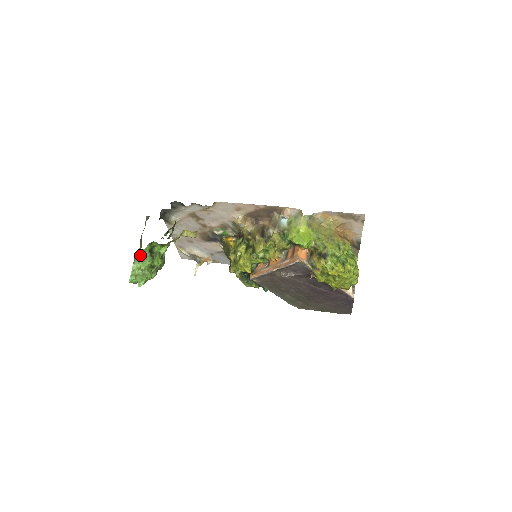
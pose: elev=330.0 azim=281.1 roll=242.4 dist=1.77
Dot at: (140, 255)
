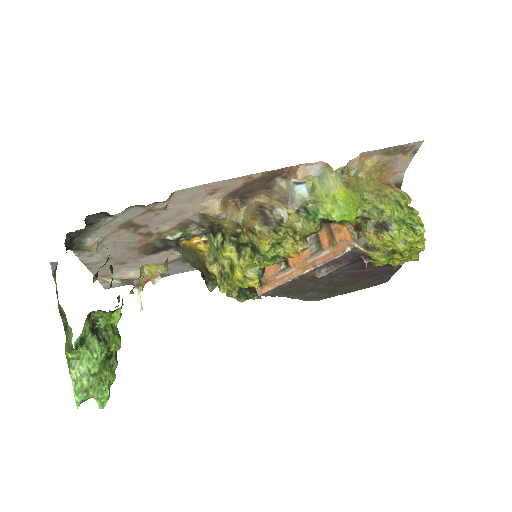
Dot at: (78, 348)
